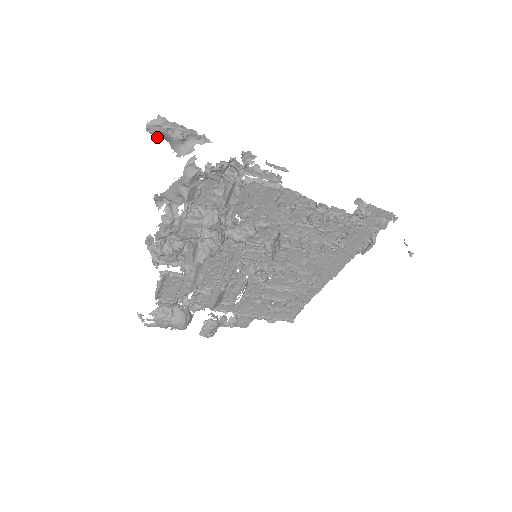
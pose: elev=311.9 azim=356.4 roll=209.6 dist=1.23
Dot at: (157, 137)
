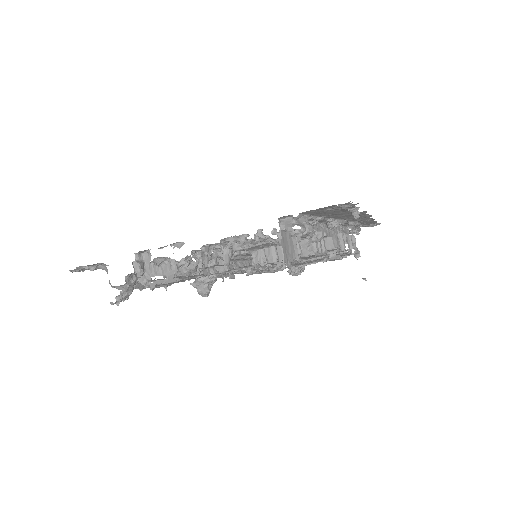
Dot at: occluded
